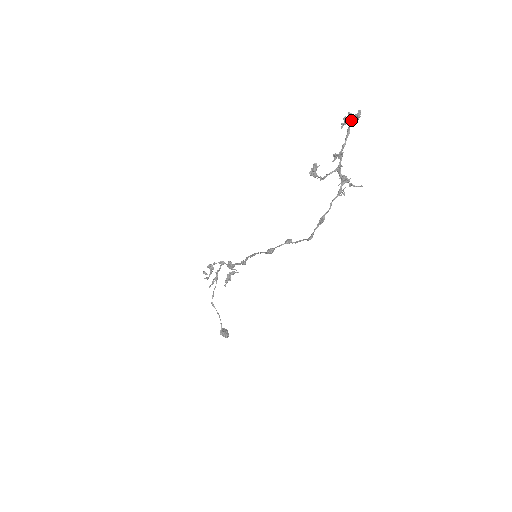
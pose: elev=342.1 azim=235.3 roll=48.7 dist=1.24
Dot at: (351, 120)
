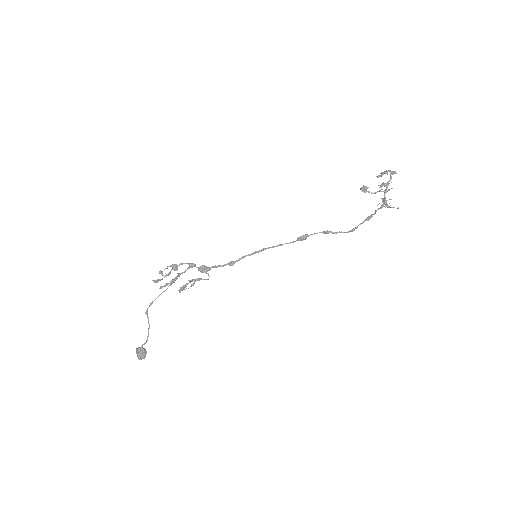
Dot at: (391, 172)
